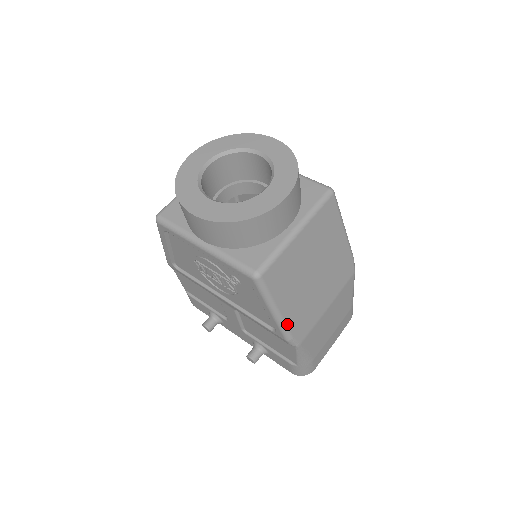
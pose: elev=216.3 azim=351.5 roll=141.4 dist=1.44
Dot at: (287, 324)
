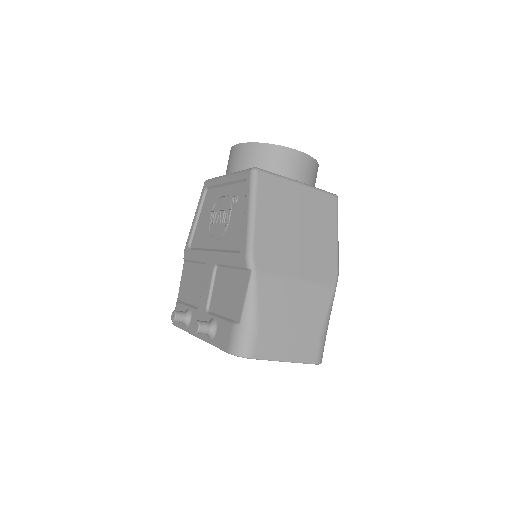
Dot at: (255, 234)
